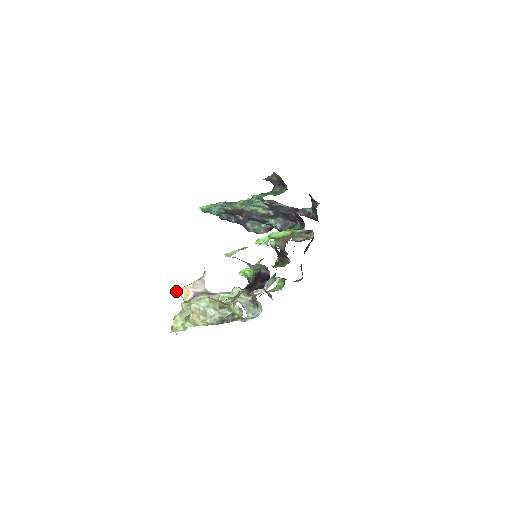
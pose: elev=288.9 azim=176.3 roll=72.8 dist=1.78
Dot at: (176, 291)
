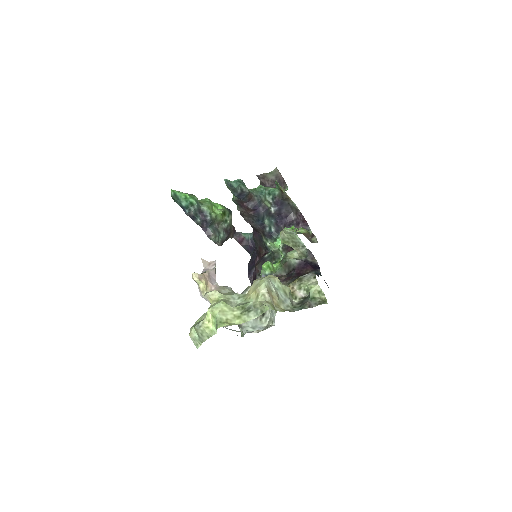
Dot at: (197, 276)
